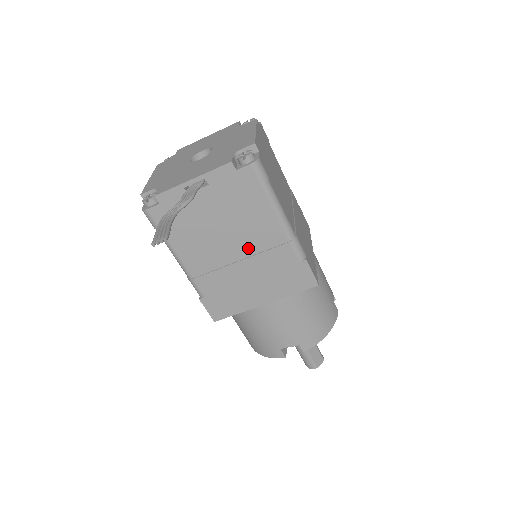
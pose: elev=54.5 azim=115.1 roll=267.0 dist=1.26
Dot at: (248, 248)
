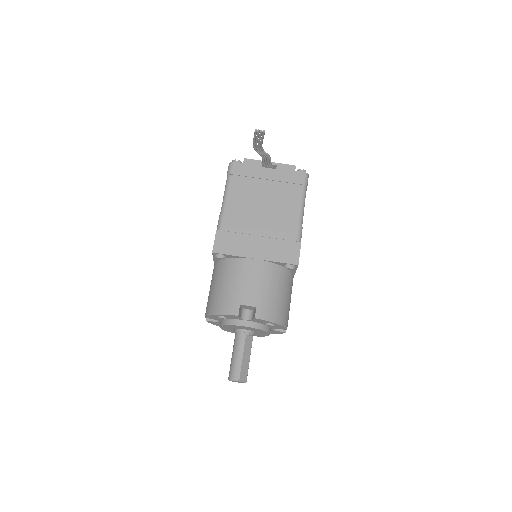
Dot at: (272, 215)
